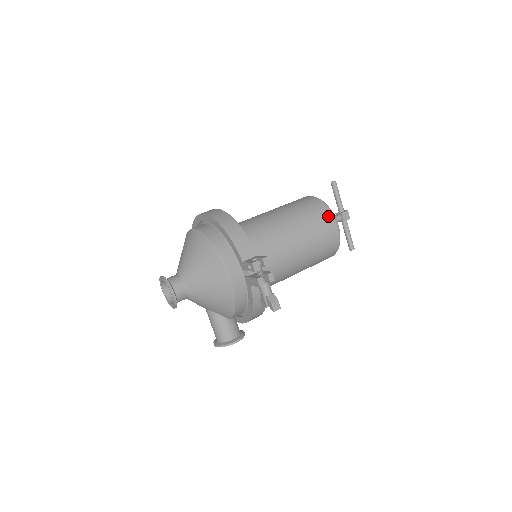
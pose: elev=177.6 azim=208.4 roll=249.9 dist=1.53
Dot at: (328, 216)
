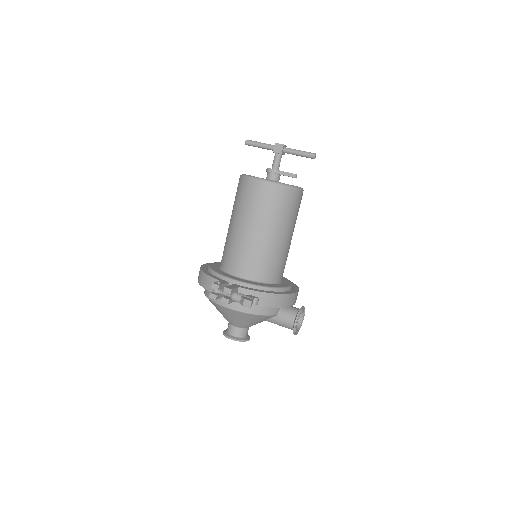
Dot at: (248, 184)
